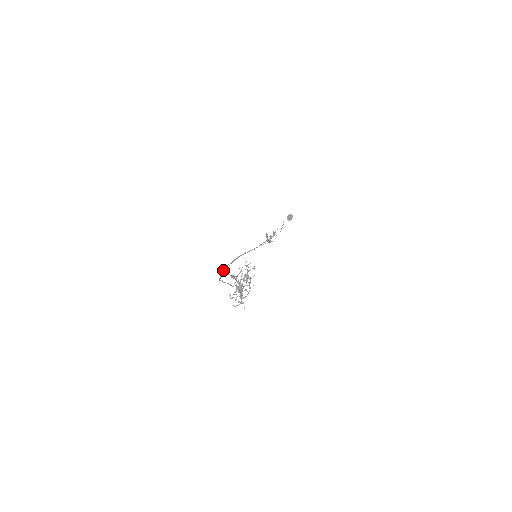
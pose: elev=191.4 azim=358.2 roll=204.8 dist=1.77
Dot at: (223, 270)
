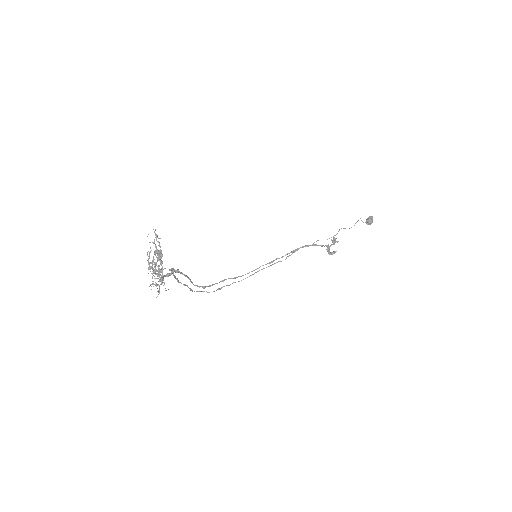
Dot at: (211, 285)
